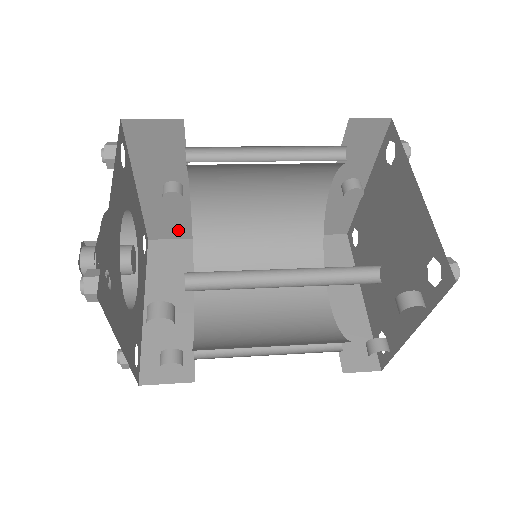
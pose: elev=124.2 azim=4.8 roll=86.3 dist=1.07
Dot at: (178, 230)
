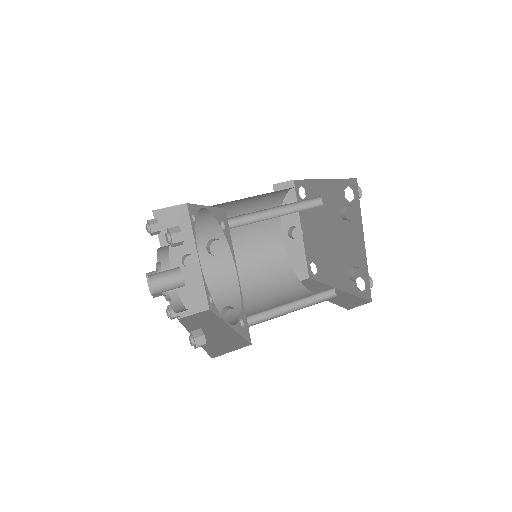
Dot at: (197, 303)
